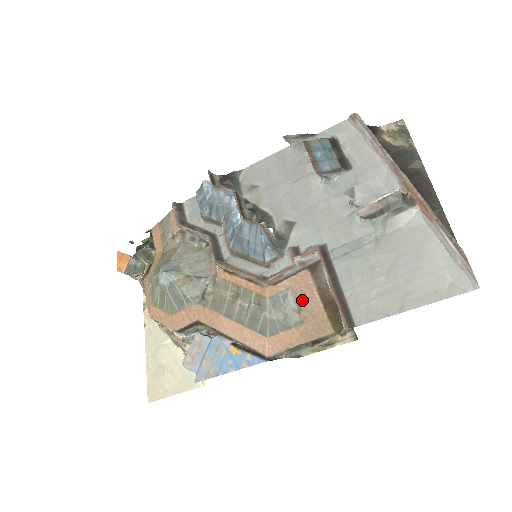
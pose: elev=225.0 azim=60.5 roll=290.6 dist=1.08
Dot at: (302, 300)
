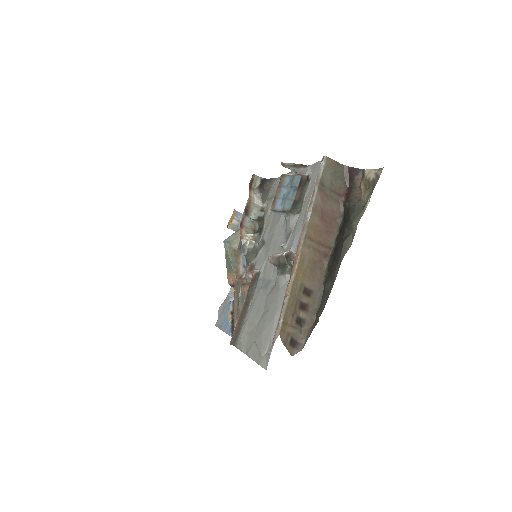
Dot at: occluded
